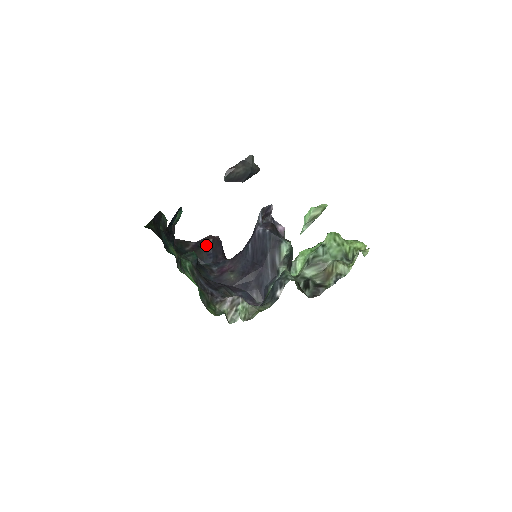
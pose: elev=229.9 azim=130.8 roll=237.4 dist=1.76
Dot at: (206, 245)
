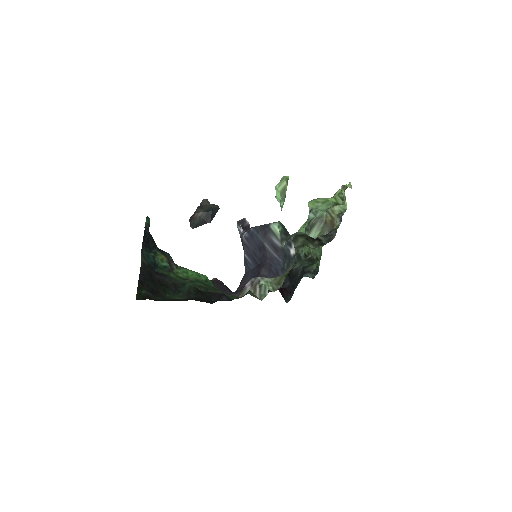
Dot at: occluded
